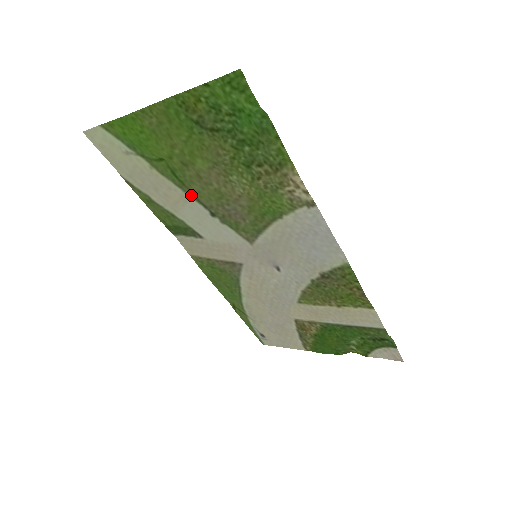
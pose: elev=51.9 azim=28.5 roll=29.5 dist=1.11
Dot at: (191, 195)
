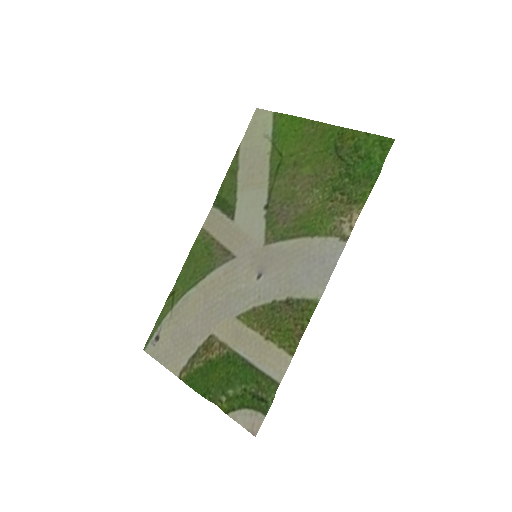
Dot at: (270, 185)
